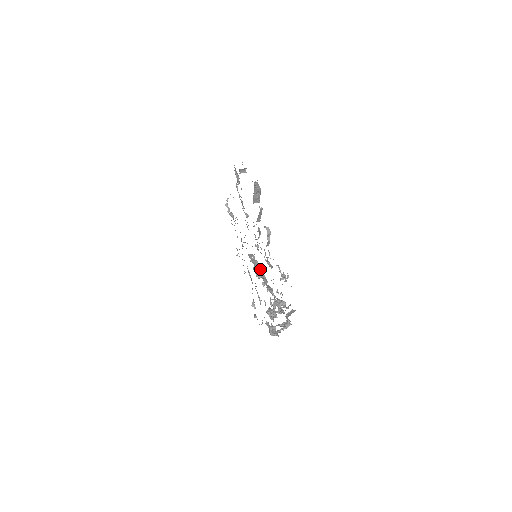
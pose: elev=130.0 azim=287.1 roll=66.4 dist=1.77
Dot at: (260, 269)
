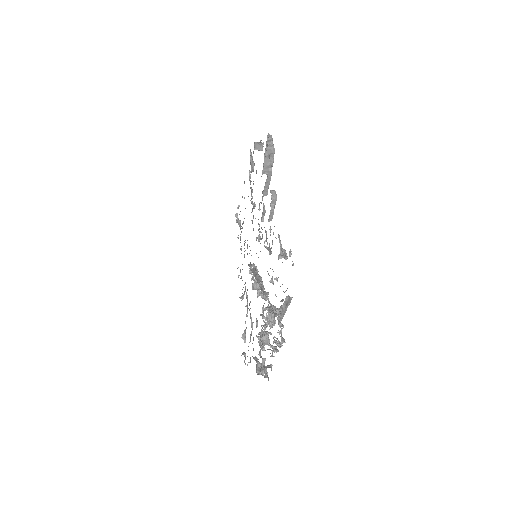
Dot at: (258, 275)
